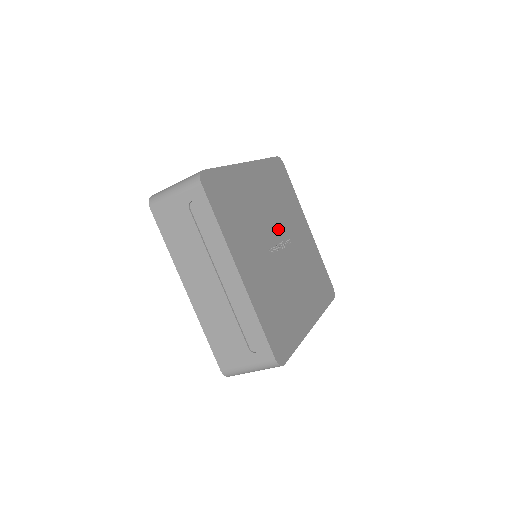
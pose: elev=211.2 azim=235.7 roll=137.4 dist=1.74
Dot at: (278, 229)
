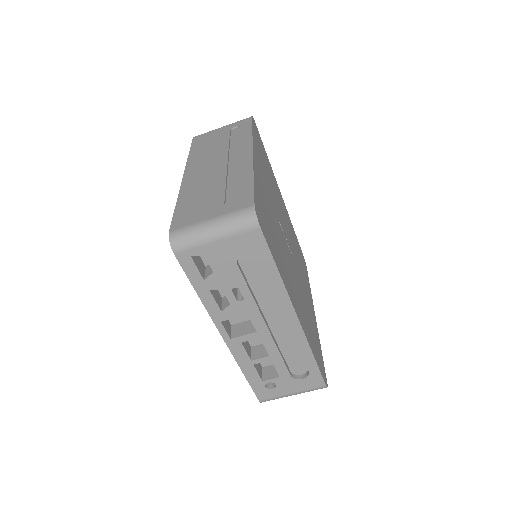
Dot at: (290, 244)
